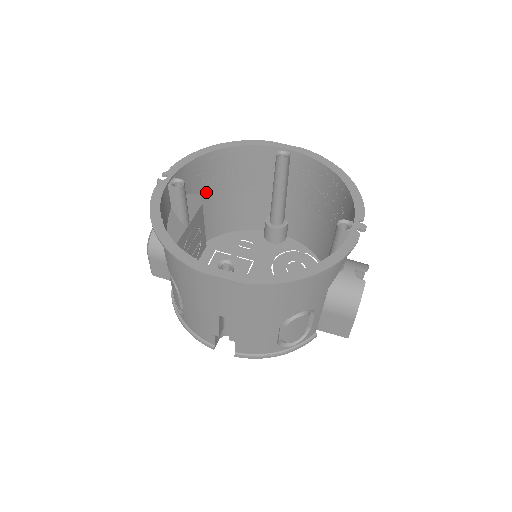
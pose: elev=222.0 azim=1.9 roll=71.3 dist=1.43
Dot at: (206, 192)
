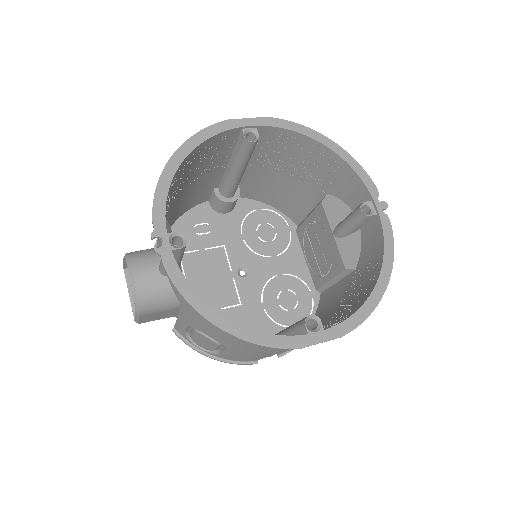
Dot at: (167, 209)
